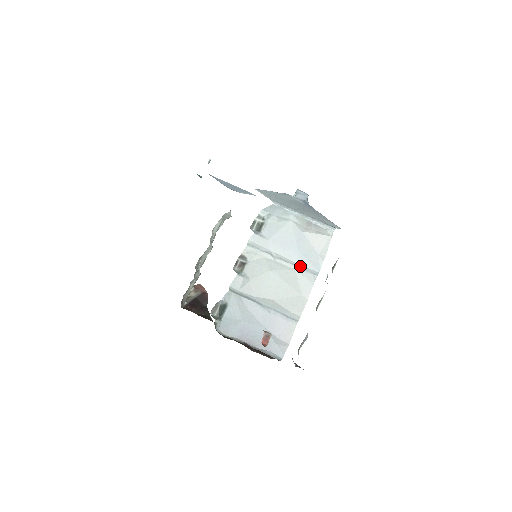
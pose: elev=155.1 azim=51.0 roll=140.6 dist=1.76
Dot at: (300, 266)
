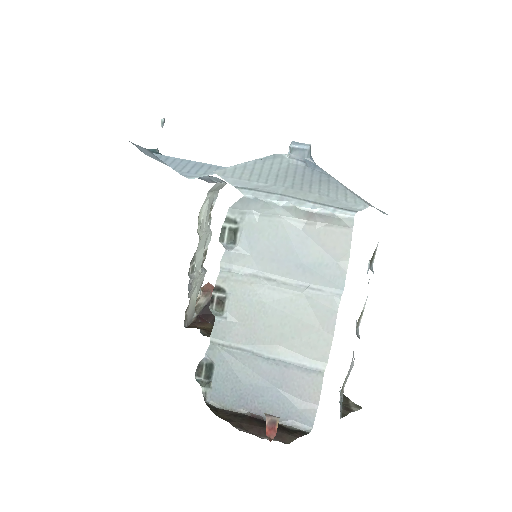
Dot at: (310, 286)
